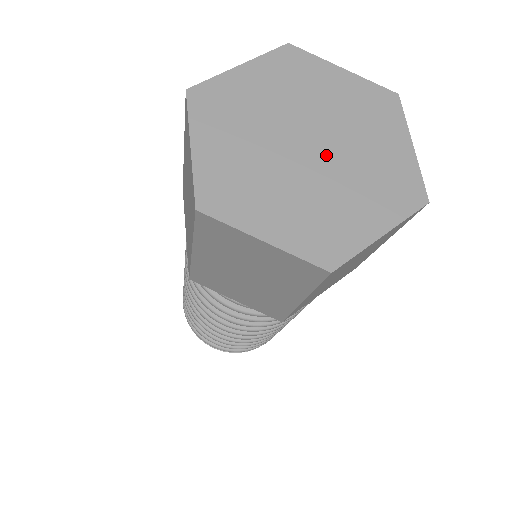
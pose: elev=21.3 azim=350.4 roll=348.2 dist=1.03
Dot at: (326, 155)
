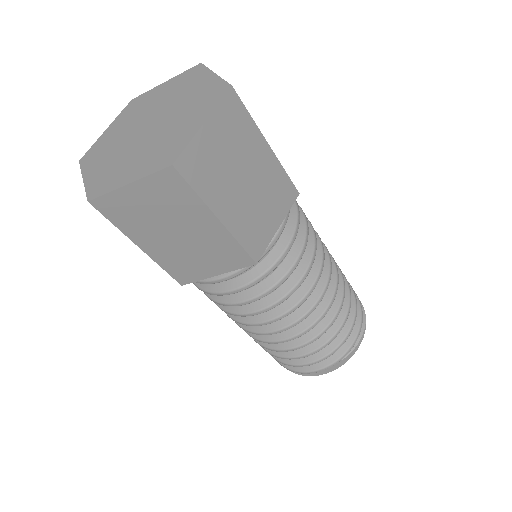
Dot at: (160, 121)
